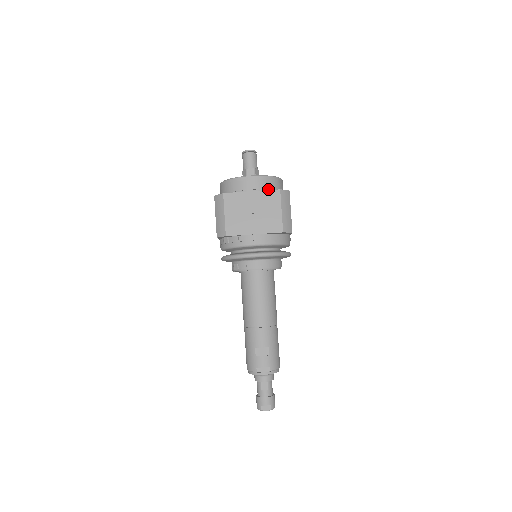
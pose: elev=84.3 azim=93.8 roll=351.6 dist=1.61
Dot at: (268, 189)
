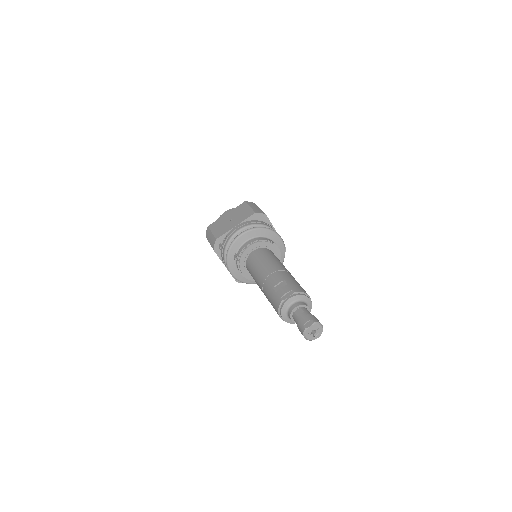
Dot at: occluded
